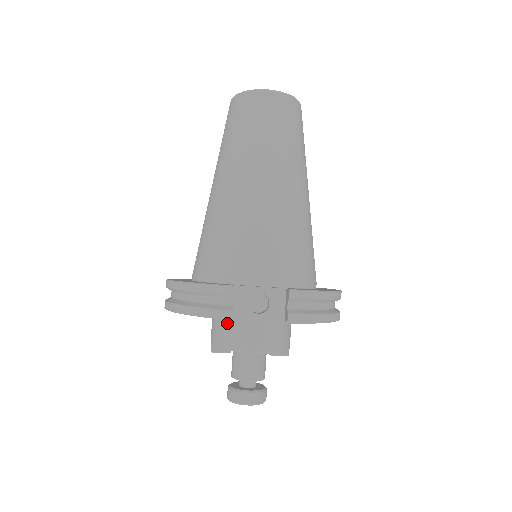
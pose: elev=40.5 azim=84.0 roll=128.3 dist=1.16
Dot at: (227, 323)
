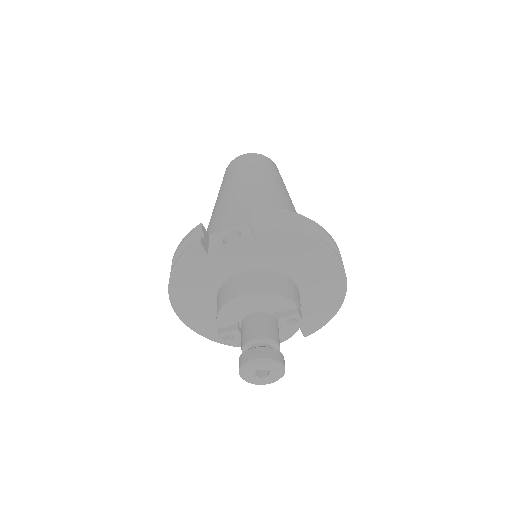
Dot at: (221, 289)
